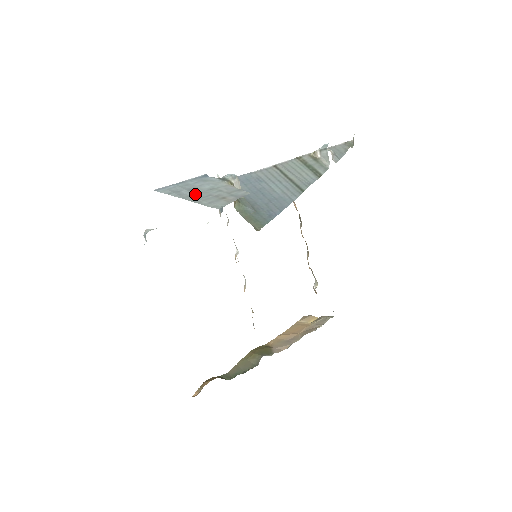
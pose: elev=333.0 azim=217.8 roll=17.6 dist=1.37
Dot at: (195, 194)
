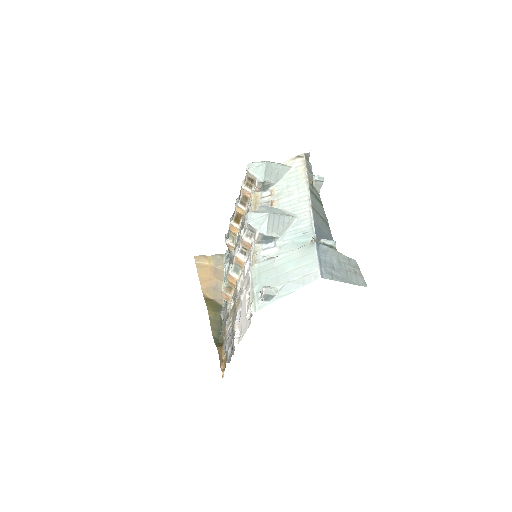
Dot at: (341, 273)
